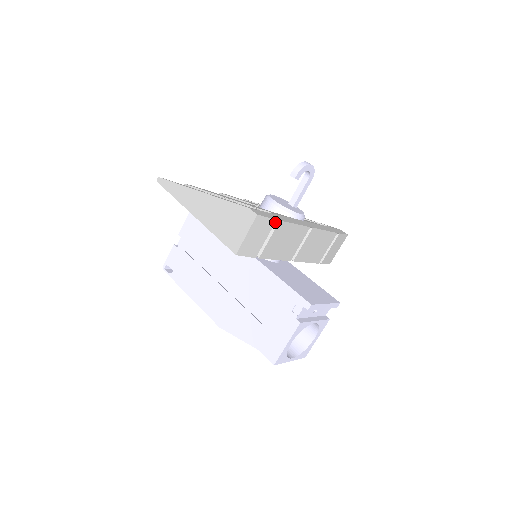
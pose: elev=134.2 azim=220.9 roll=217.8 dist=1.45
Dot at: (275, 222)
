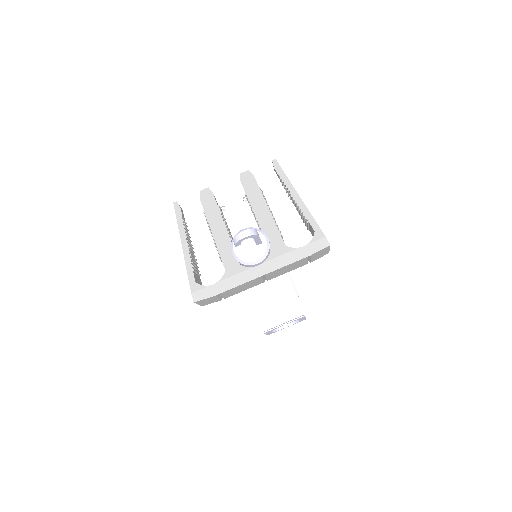
Dot at: (217, 294)
